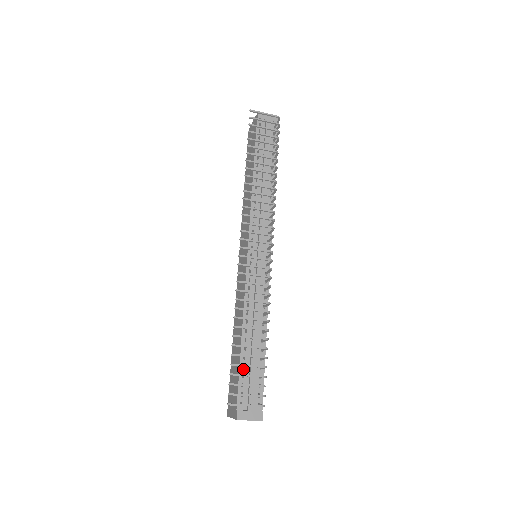
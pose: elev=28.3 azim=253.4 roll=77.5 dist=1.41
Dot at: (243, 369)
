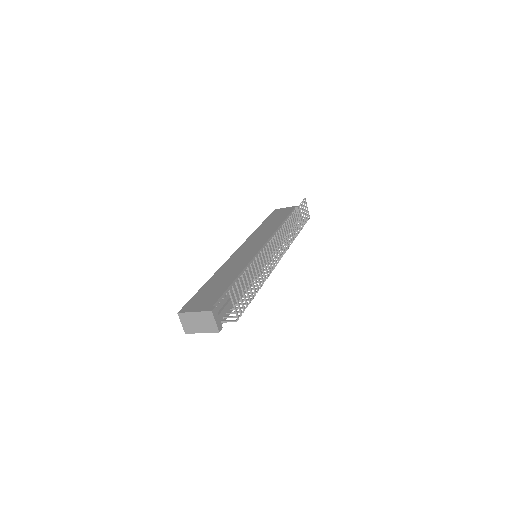
Dot at: (228, 292)
